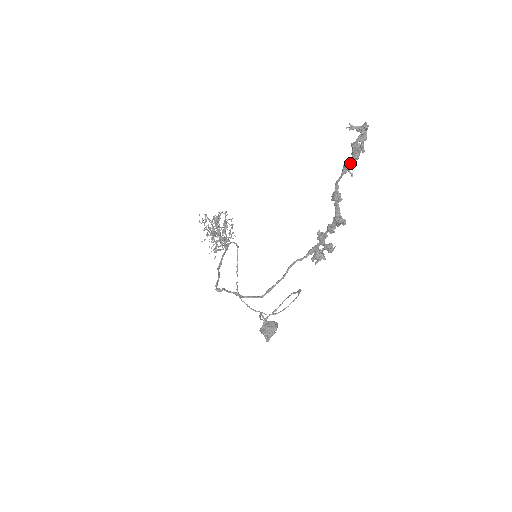
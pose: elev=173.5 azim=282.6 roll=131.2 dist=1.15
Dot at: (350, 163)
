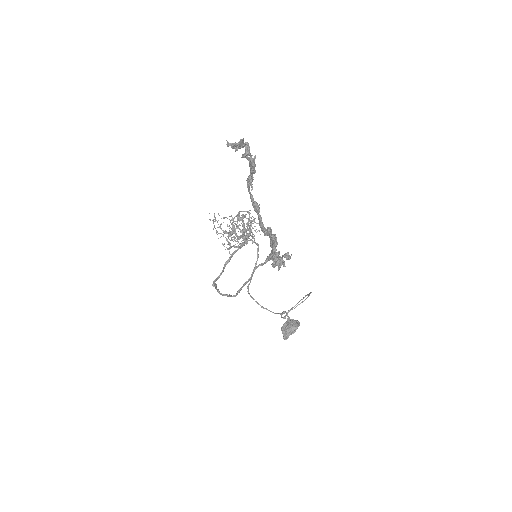
Dot at: (249, 177)
